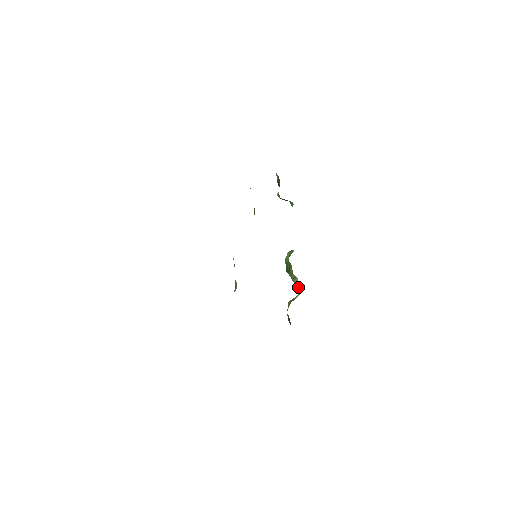
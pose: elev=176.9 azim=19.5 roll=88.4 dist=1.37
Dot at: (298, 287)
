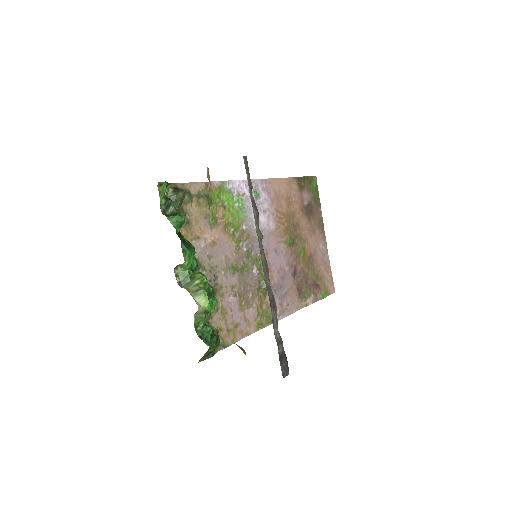
Dot at: (201, 300)
